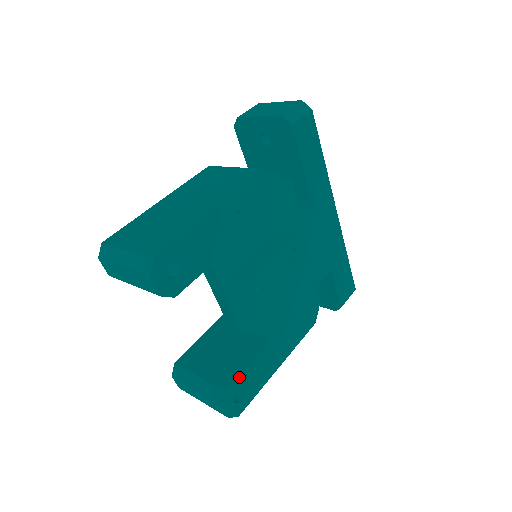
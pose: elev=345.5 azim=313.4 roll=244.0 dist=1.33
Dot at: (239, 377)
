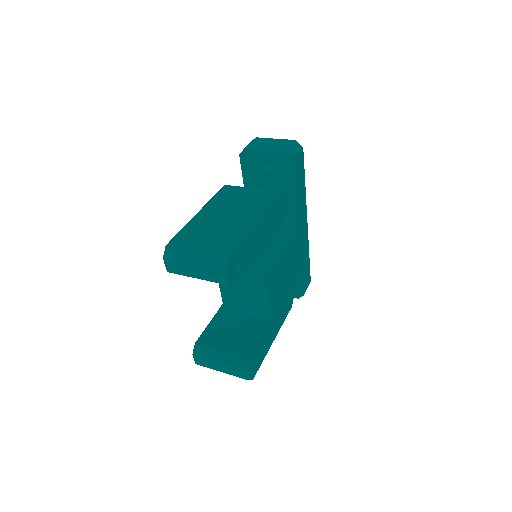
Dot at: (256, 348)
